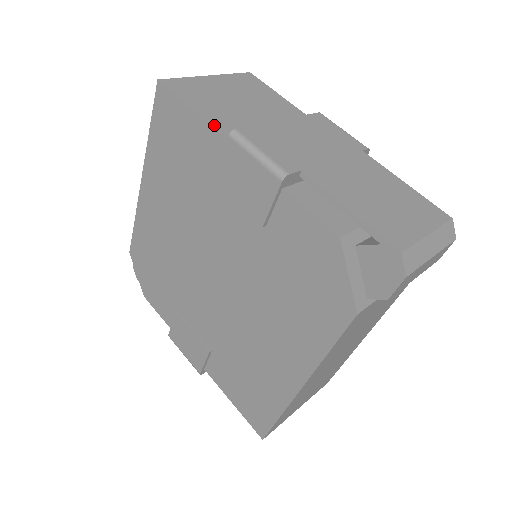
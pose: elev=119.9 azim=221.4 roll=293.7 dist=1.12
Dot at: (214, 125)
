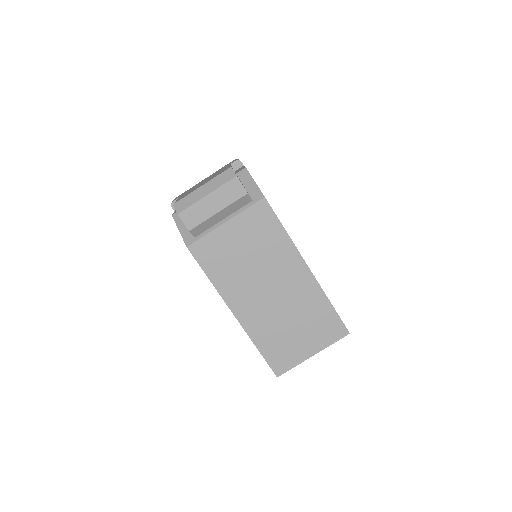
Dot at: occluded
